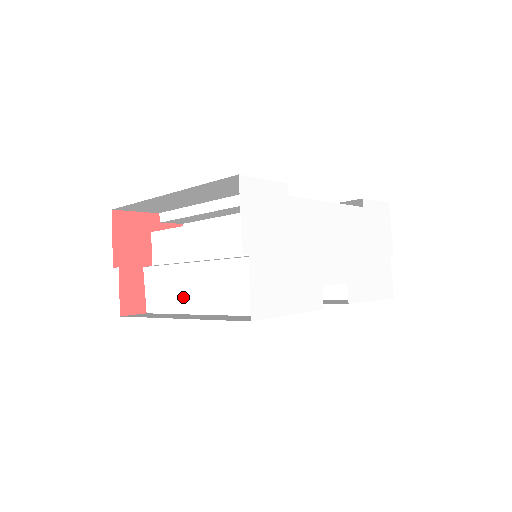
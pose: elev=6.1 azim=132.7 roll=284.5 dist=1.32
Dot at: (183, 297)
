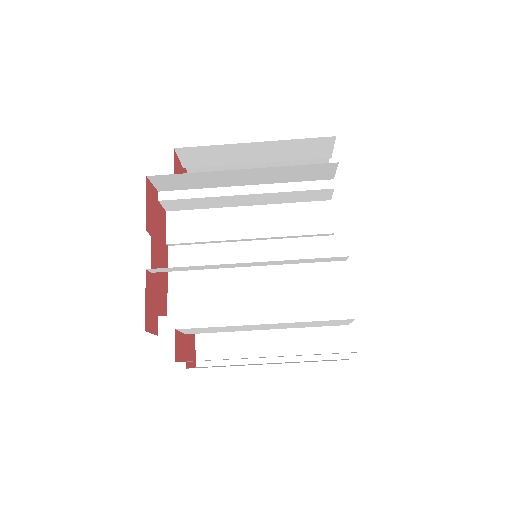
Dot at: (233, 176)
